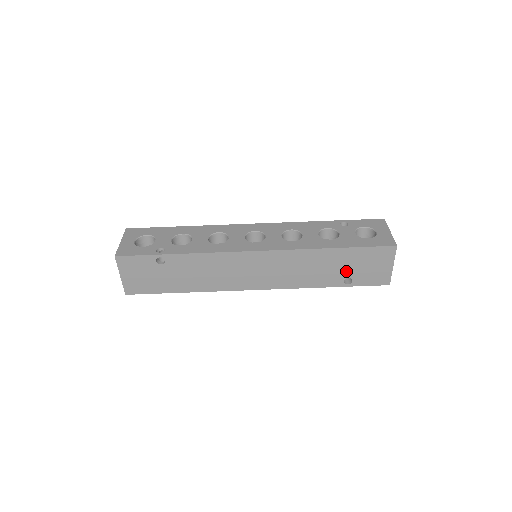
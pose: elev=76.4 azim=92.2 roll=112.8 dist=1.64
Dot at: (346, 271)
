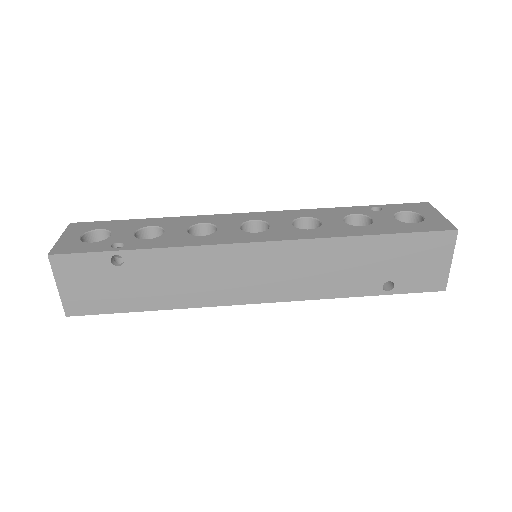
Dot at: (386, 271)
